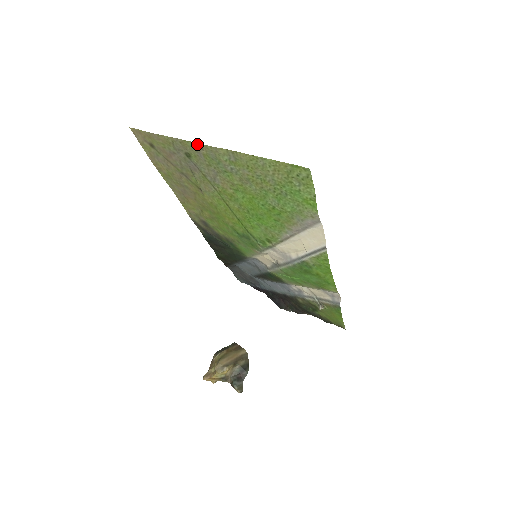
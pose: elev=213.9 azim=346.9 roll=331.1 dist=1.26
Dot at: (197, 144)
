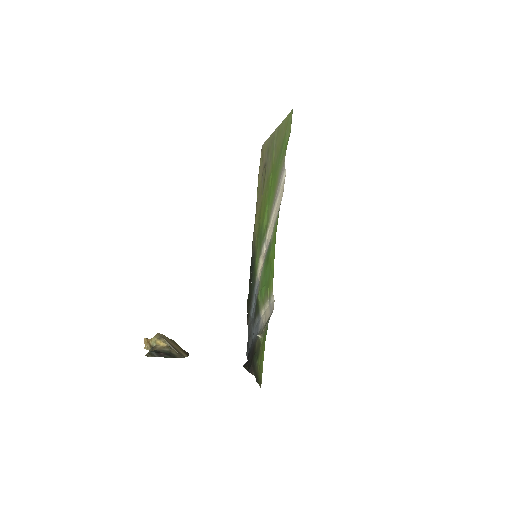
Dot at: (273, 134)
